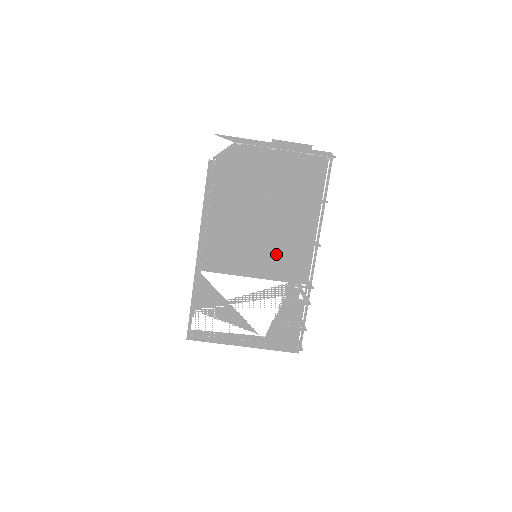
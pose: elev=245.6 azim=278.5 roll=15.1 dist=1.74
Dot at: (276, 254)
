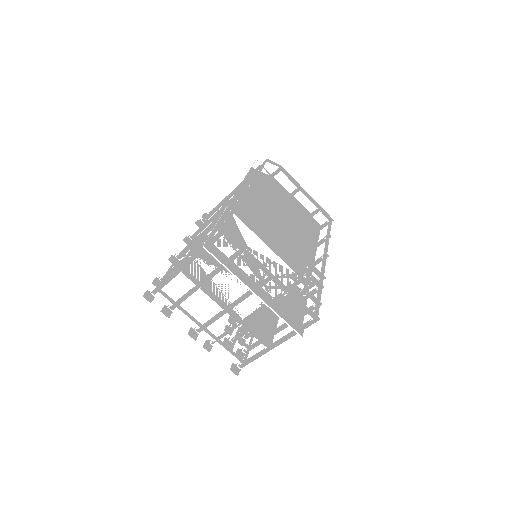
Dot at: (288, 248)
